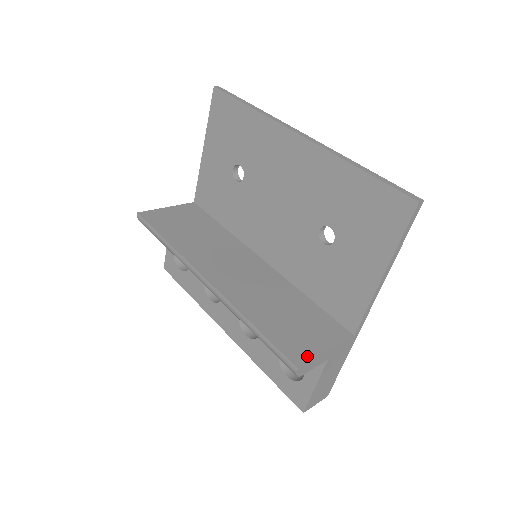
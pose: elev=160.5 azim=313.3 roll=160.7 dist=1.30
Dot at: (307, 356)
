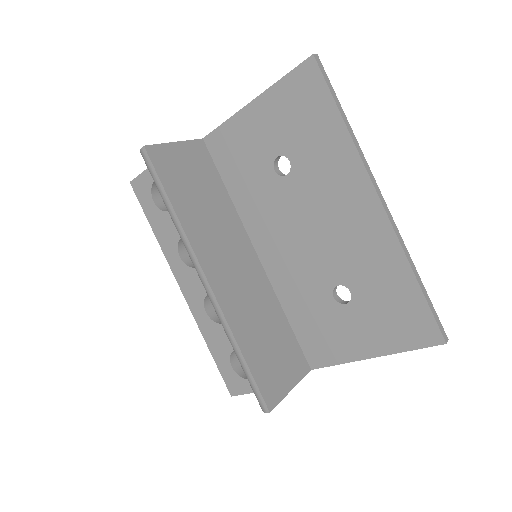
Dot at: (278, 397)
